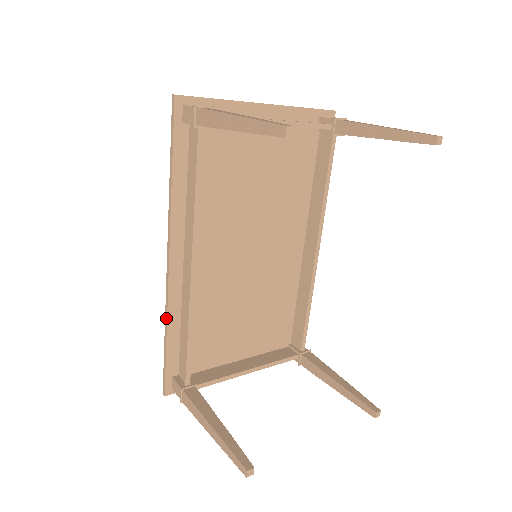
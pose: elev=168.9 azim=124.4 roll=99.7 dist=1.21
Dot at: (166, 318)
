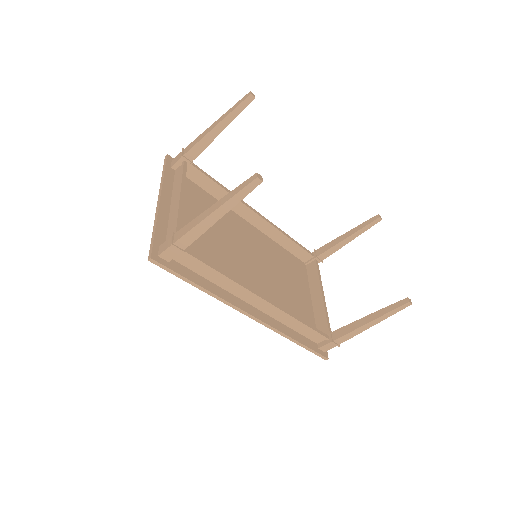
Dot at: (284, 335)
